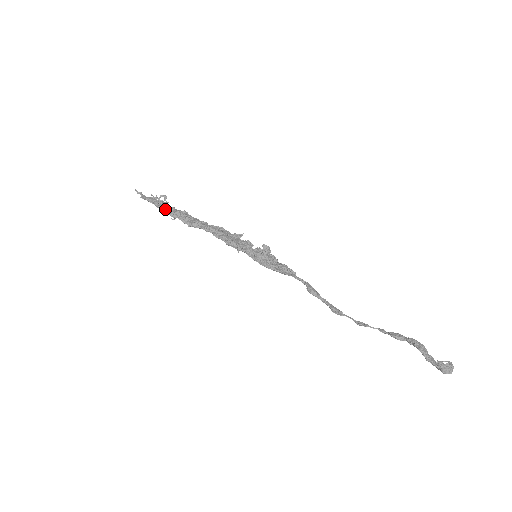
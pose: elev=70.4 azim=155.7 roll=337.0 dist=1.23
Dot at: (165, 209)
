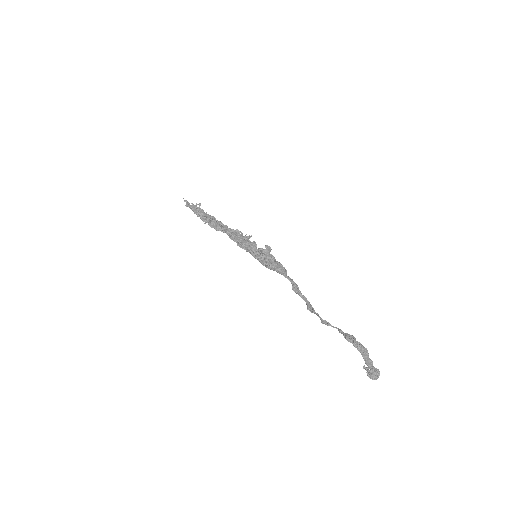
Dot at: (199, 215)
